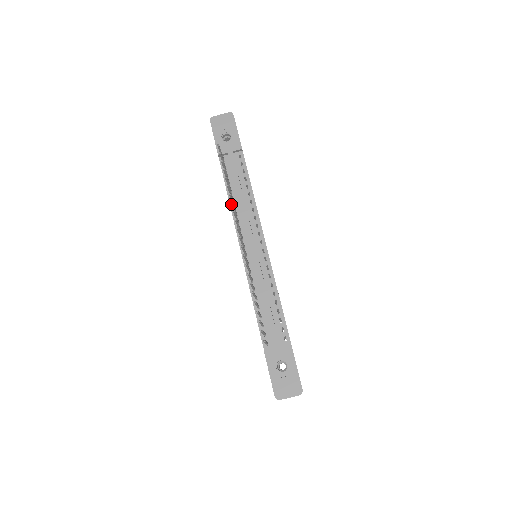
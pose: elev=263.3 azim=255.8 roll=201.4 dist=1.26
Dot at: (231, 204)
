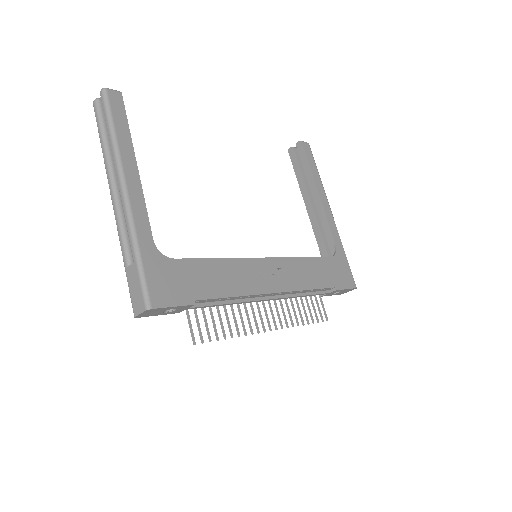
Dot at: (245, 333)
